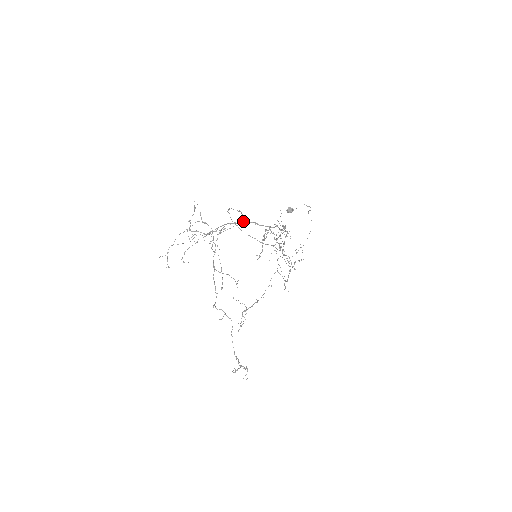
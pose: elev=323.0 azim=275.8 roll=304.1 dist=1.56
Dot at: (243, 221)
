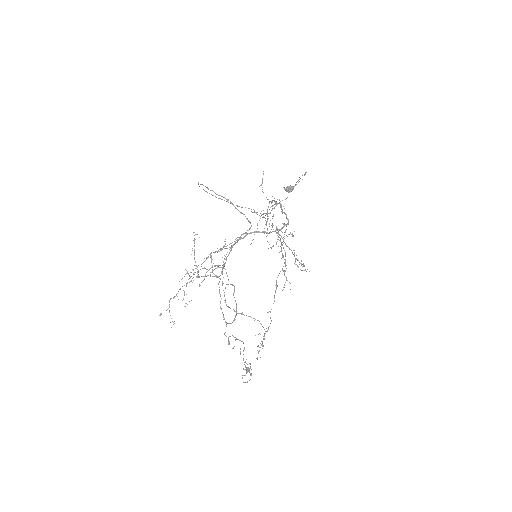
Dot at: (249, 233)
